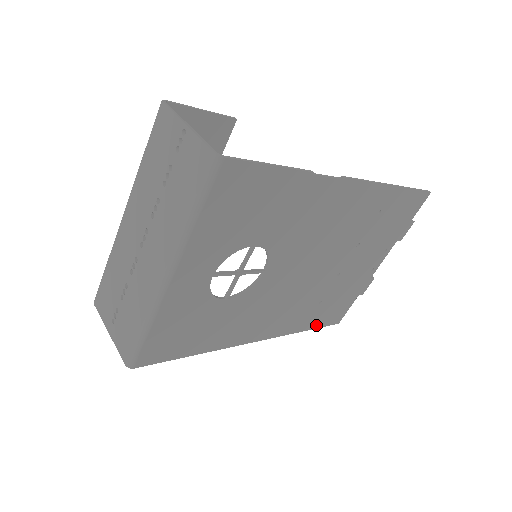
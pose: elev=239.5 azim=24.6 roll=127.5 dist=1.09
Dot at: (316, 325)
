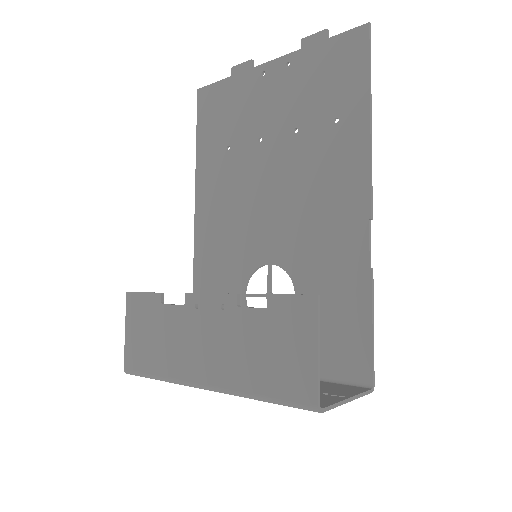
Dot at: (202, 134)
